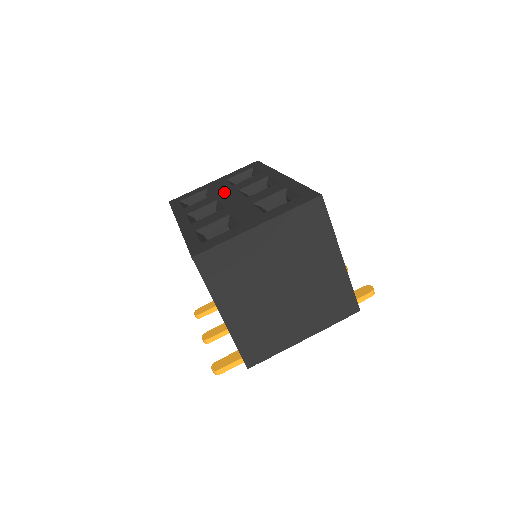
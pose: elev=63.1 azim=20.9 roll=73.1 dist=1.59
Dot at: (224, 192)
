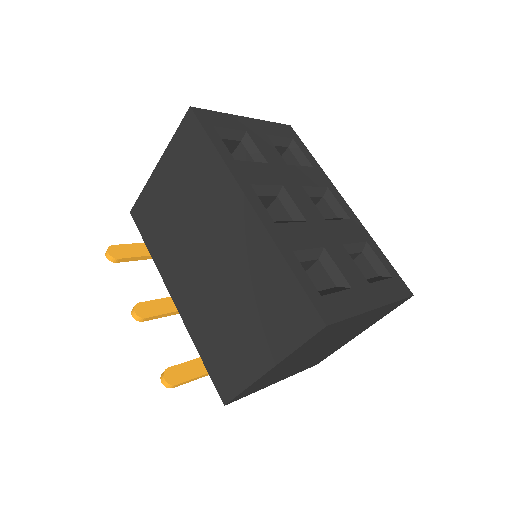
Dot at: (284, 172)
